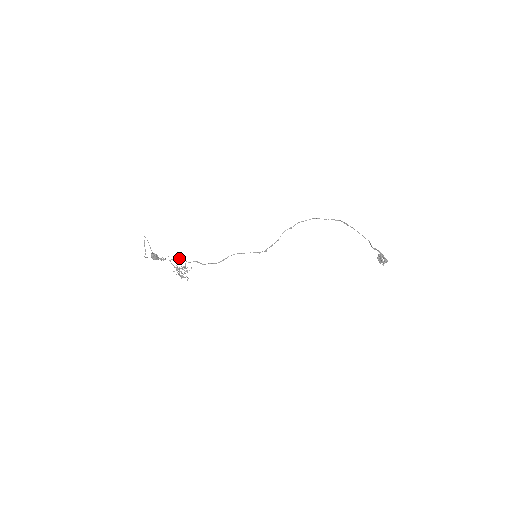
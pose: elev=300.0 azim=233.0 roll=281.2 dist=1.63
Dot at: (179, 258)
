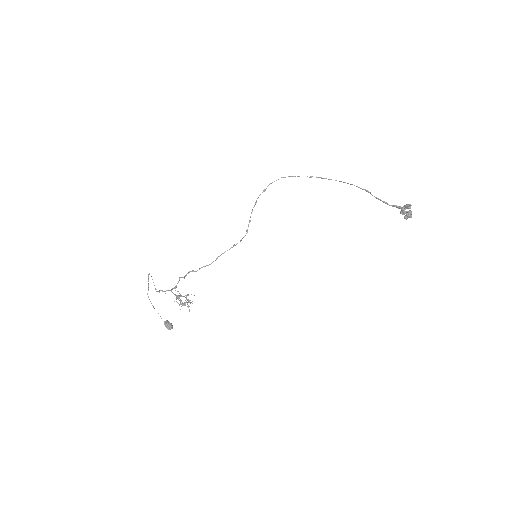
Dot at: (178, 282)
